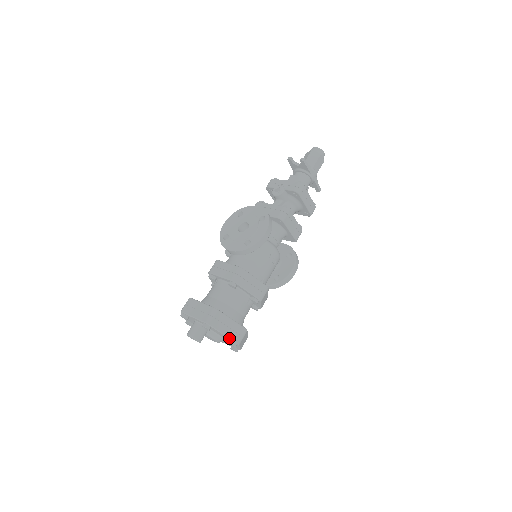
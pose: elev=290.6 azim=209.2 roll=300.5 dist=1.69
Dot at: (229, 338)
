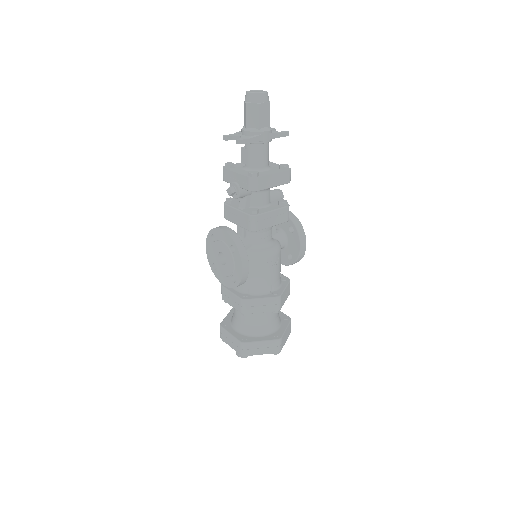
Dot at: occluded
